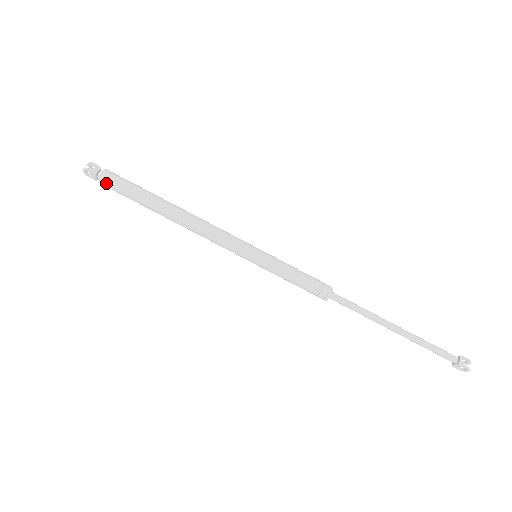
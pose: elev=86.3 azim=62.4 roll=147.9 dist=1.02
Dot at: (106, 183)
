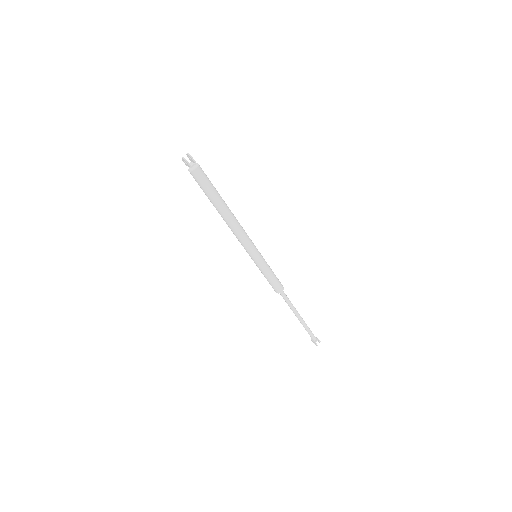
Dot at: (194, 176)
